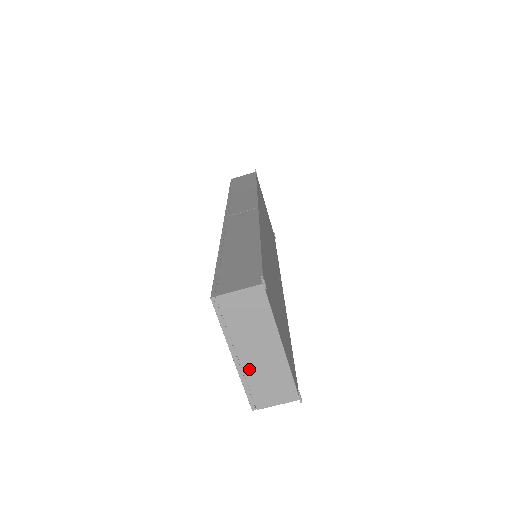
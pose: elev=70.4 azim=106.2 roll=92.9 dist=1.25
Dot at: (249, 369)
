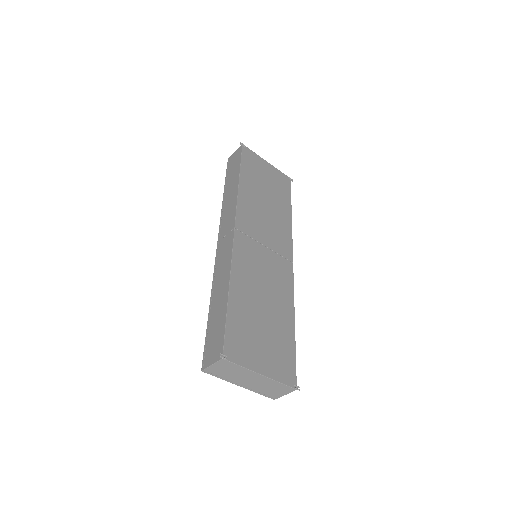
Dot at: (253, 388)
